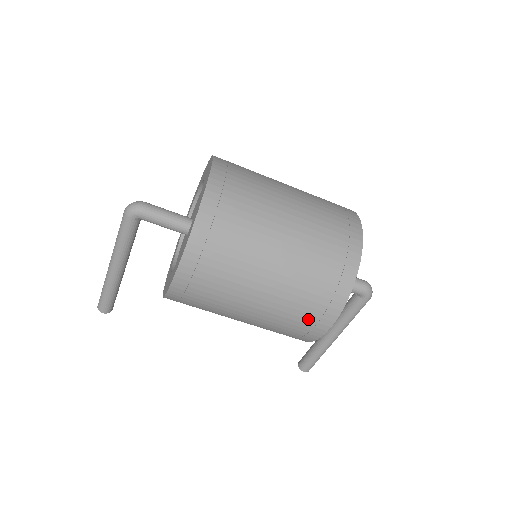
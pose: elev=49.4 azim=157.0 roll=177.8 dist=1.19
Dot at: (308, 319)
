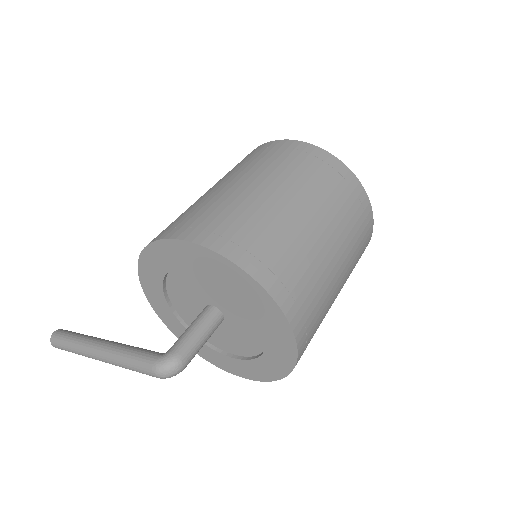
Dot at: occluded
